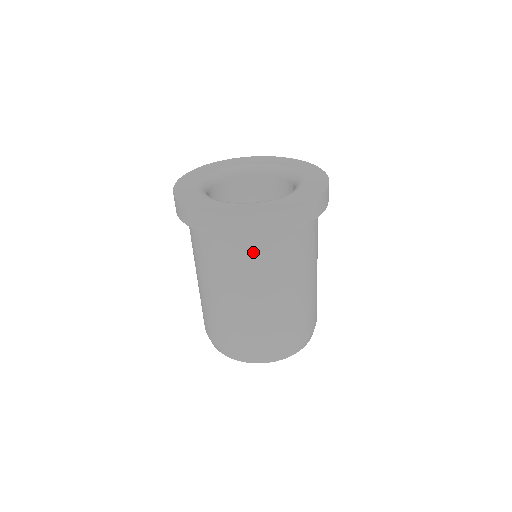
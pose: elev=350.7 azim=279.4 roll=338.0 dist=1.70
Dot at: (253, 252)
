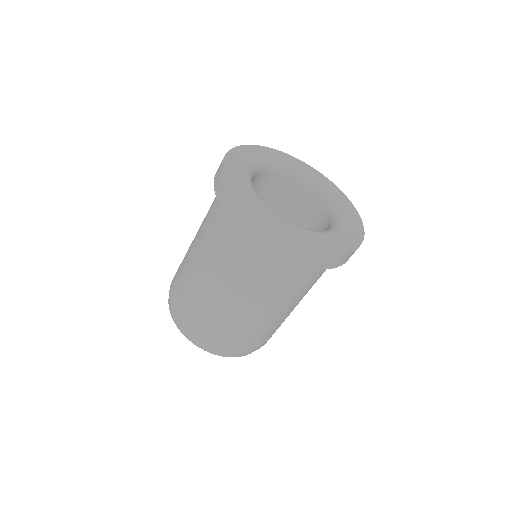
Dot at: (297, 276)
